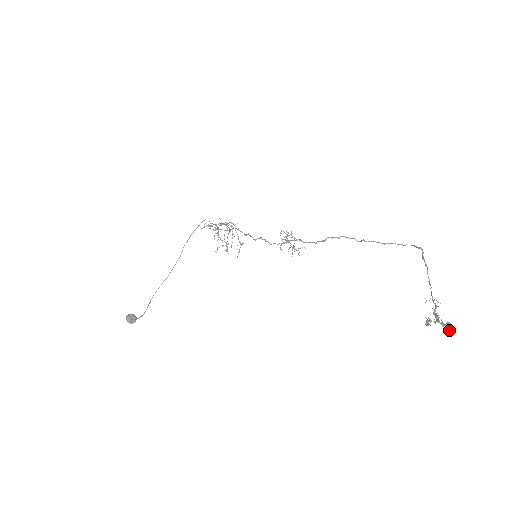
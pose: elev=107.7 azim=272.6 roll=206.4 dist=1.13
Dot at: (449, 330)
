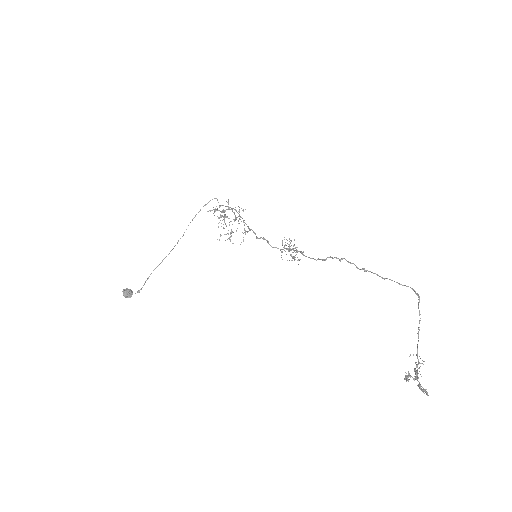
Dot at: occluded
